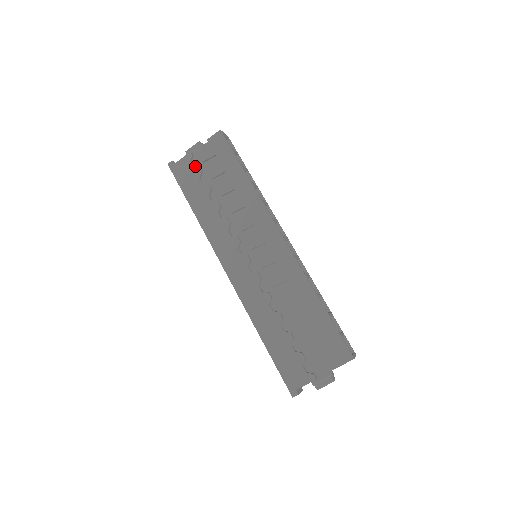
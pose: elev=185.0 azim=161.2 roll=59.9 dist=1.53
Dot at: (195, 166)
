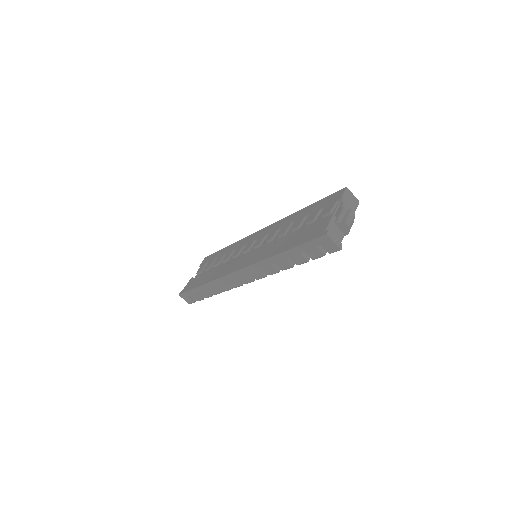
Dot at: occluded
